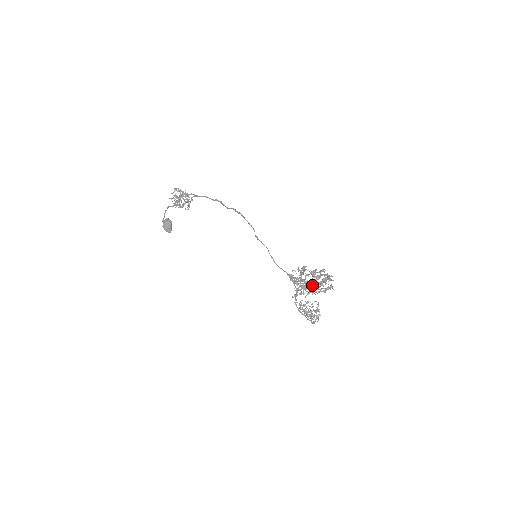
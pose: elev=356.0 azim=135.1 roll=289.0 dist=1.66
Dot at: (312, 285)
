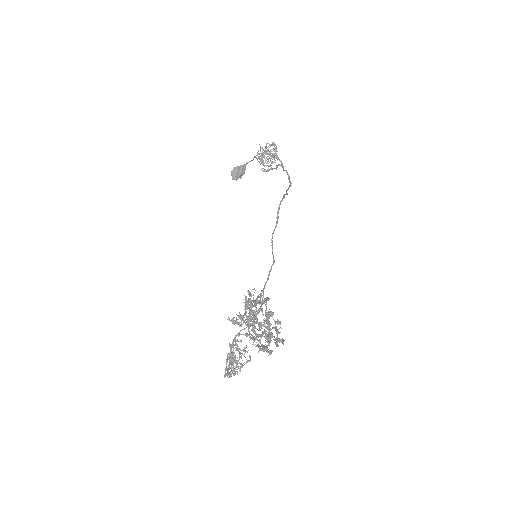
Dot at: (253, 324)
